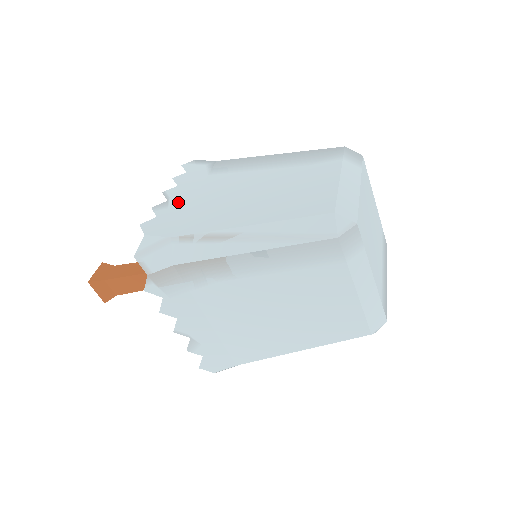
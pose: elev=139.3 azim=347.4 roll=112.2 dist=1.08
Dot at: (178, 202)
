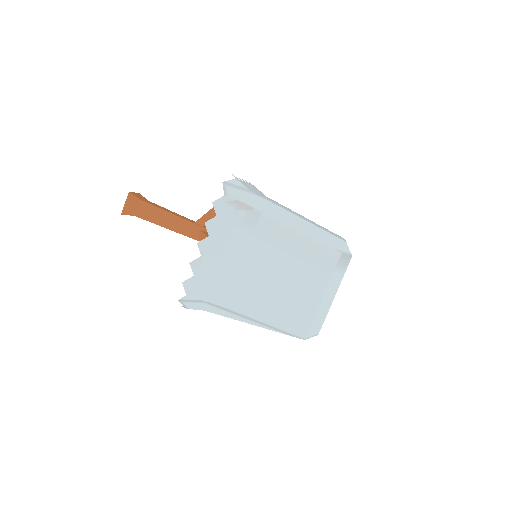
Dot at: (209, 260)
